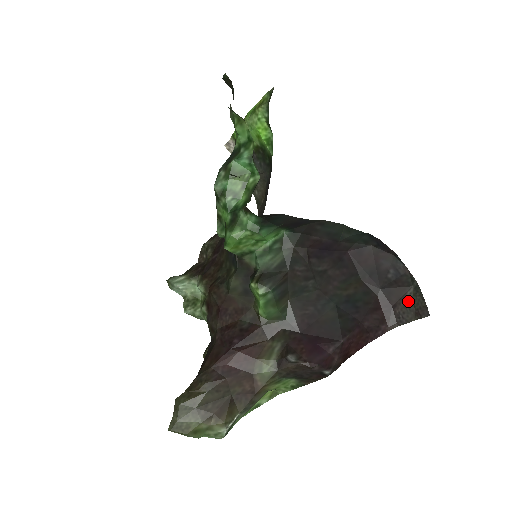
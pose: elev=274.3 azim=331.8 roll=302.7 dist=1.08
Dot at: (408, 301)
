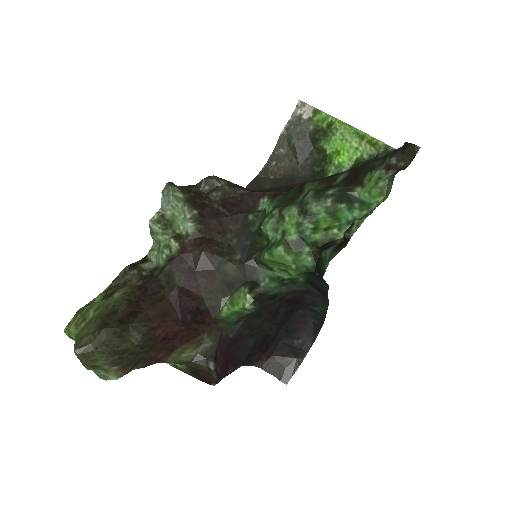
Dot at: (284, 363)
